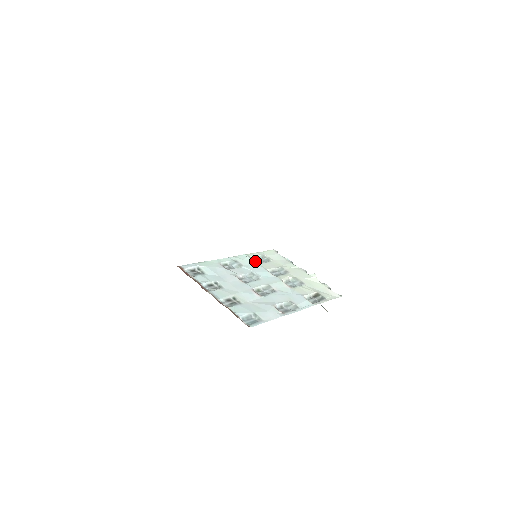
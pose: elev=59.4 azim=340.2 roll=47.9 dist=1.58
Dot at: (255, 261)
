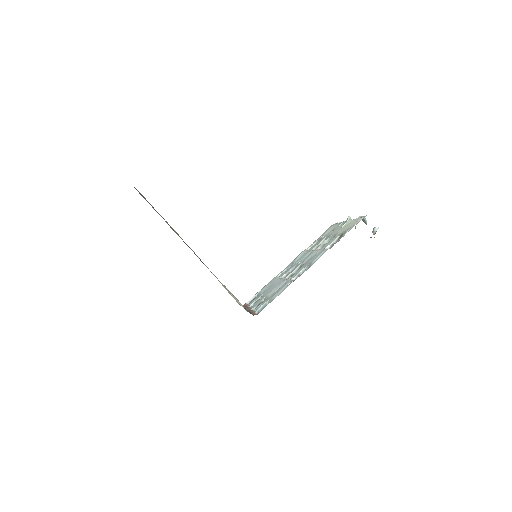
Dot at: occluded
